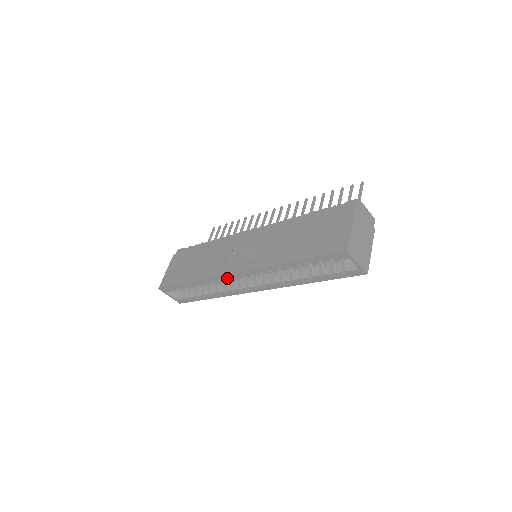
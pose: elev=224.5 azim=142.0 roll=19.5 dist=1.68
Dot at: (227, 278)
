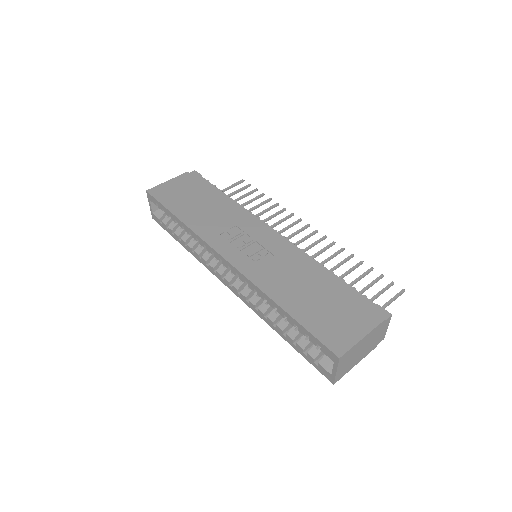
Dot at: occluded
